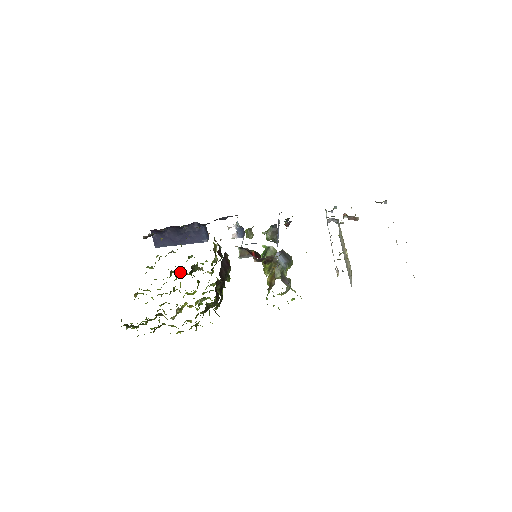
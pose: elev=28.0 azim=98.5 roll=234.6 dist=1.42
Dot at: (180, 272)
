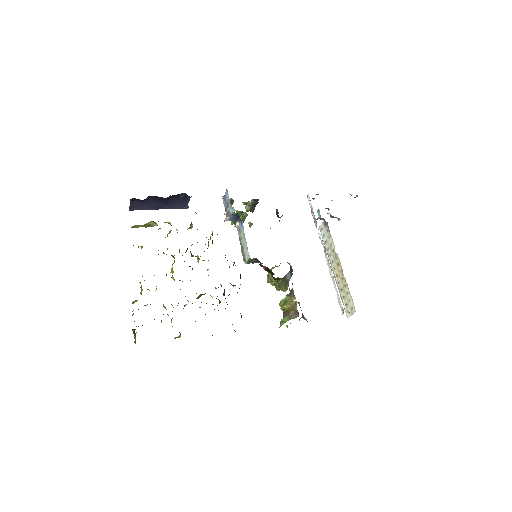
Dot at: occluded
